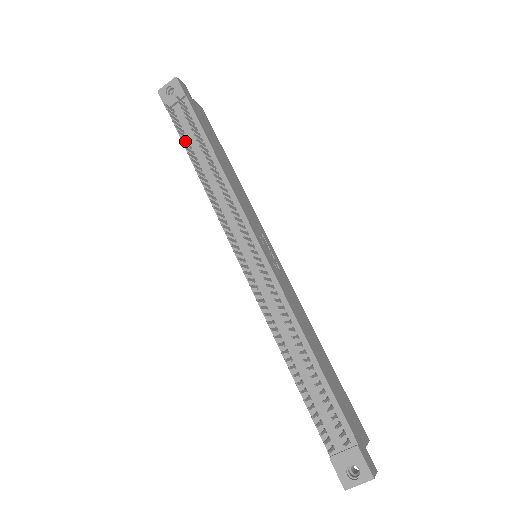
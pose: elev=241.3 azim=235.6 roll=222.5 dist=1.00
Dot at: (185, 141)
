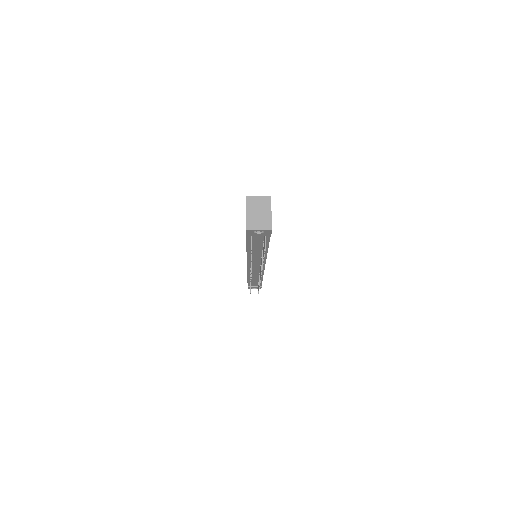
Dot at: occluded
